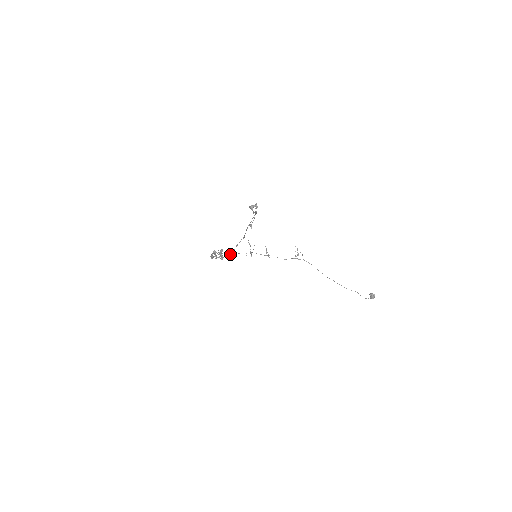
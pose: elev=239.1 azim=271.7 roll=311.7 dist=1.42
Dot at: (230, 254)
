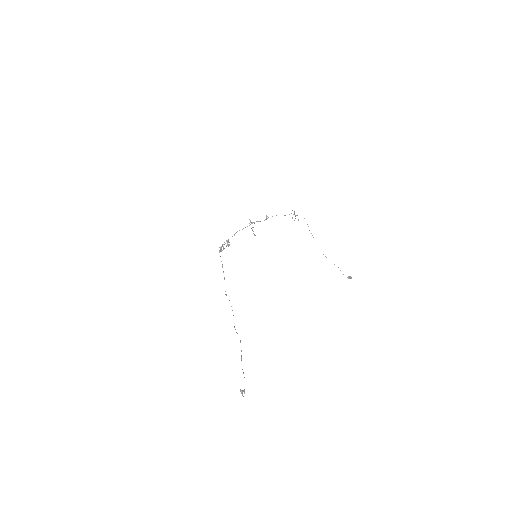
Dot at: occluded
